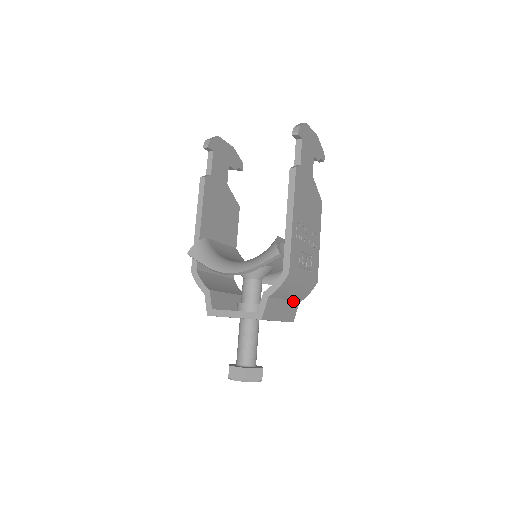
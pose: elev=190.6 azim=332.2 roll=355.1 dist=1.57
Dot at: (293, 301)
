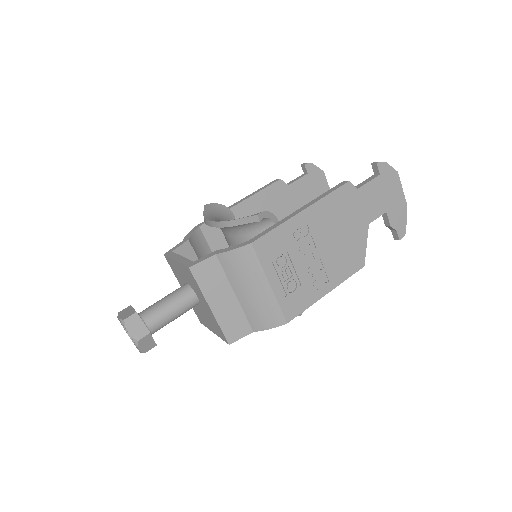
Dot at: (246, 315)
